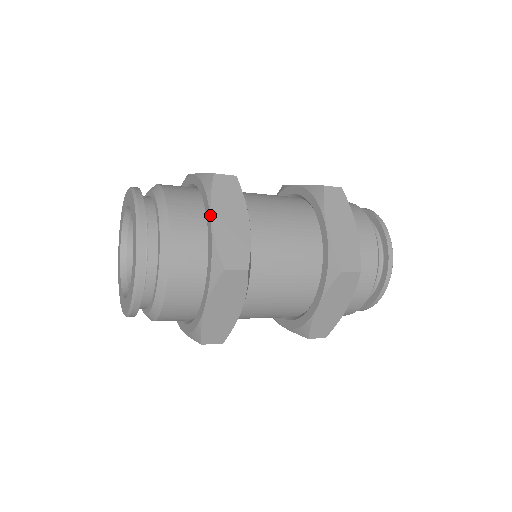
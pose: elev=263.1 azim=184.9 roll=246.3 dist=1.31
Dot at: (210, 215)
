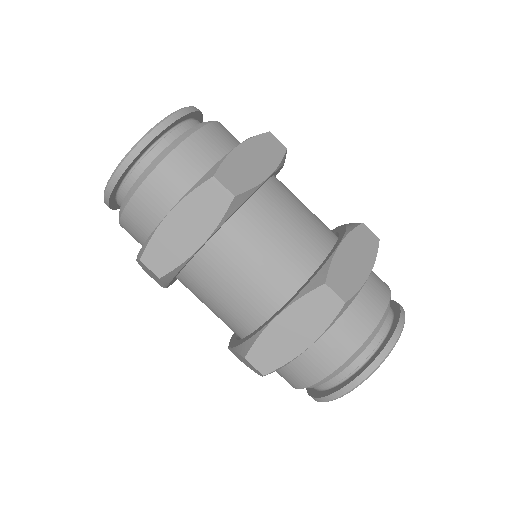
Dot at: (171, 209)
